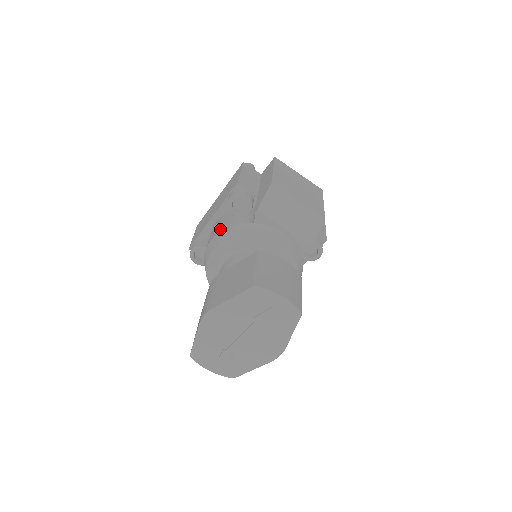
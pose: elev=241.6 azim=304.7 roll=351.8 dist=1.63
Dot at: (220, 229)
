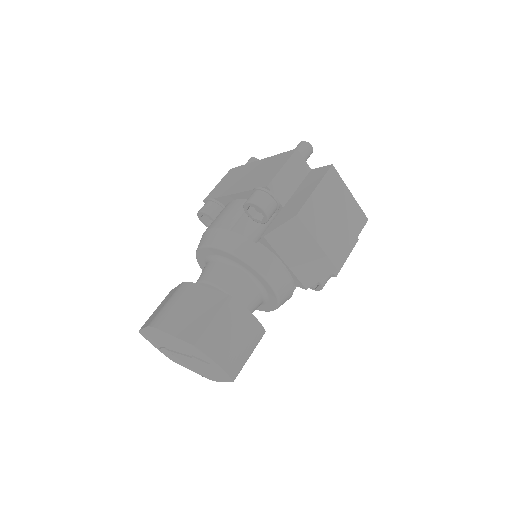
Dot at: (225, 224)
